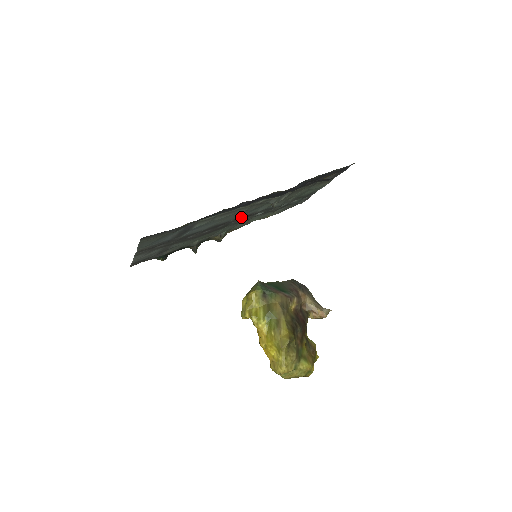
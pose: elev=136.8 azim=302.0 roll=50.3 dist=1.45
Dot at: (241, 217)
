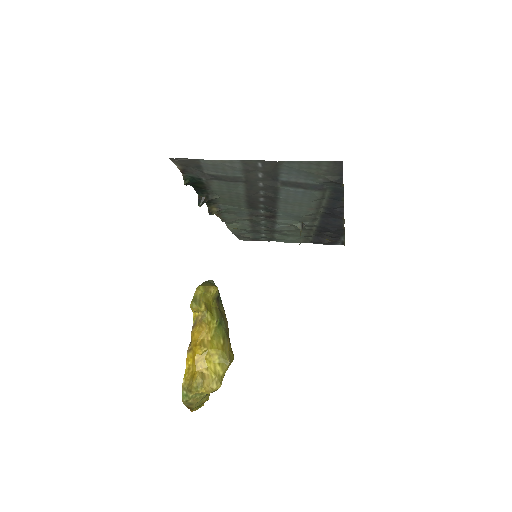
Dot at: (275, 213)
